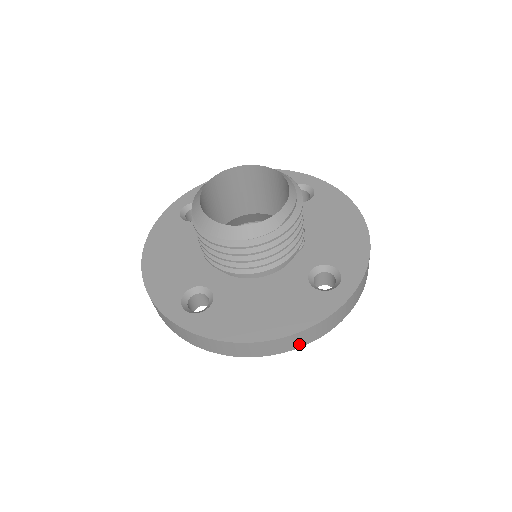
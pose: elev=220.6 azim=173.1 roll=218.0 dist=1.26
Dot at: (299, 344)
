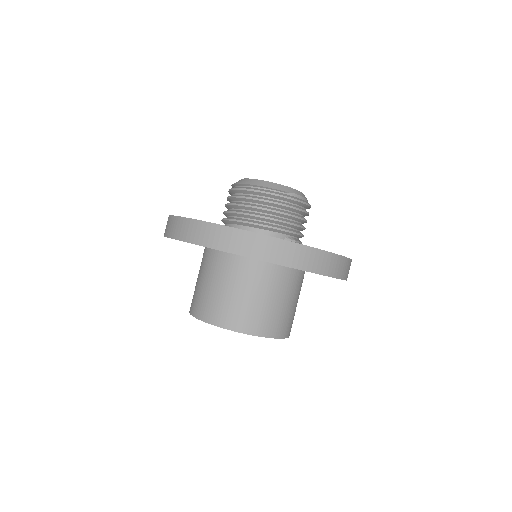
Dot at: (259, 254)
